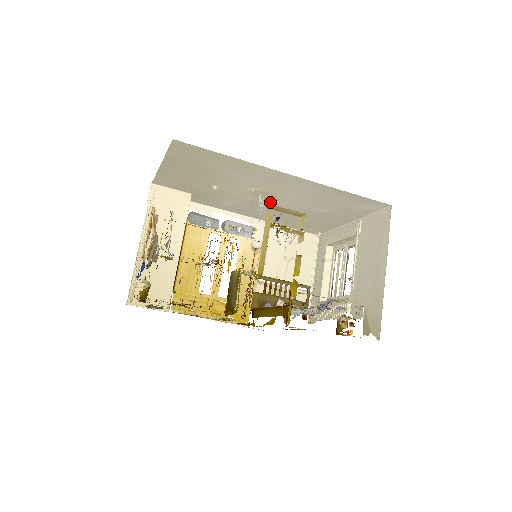
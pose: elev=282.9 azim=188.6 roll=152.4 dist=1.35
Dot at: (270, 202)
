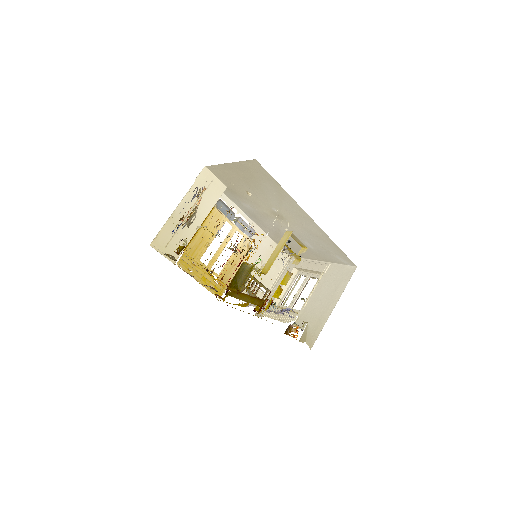
Dot at: (279, 222)
